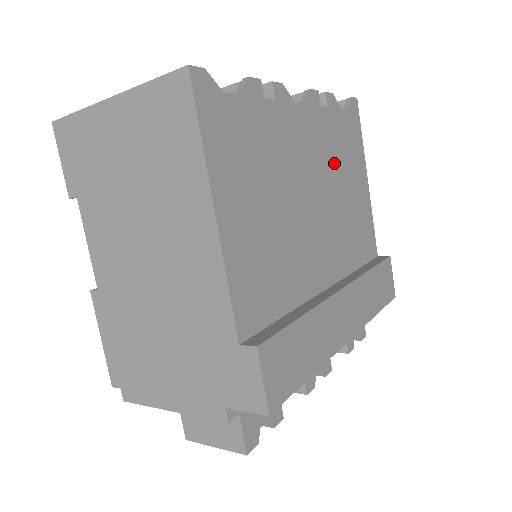
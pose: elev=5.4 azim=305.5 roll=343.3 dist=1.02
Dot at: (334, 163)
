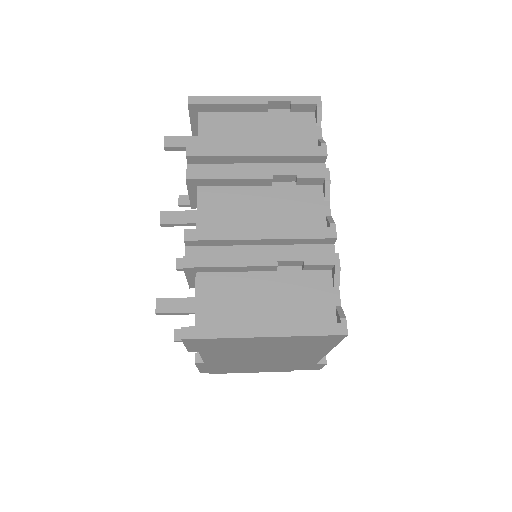
Dot at: occluded
